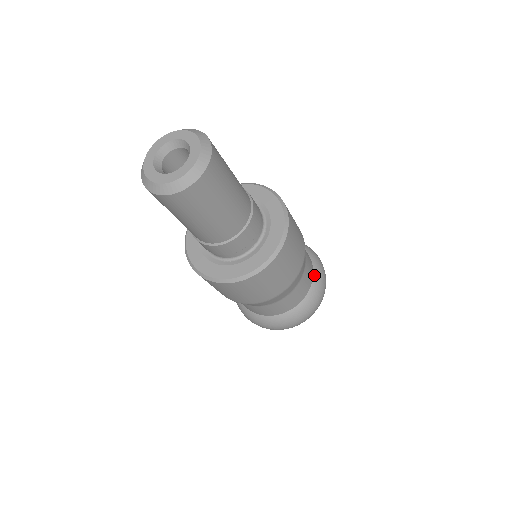
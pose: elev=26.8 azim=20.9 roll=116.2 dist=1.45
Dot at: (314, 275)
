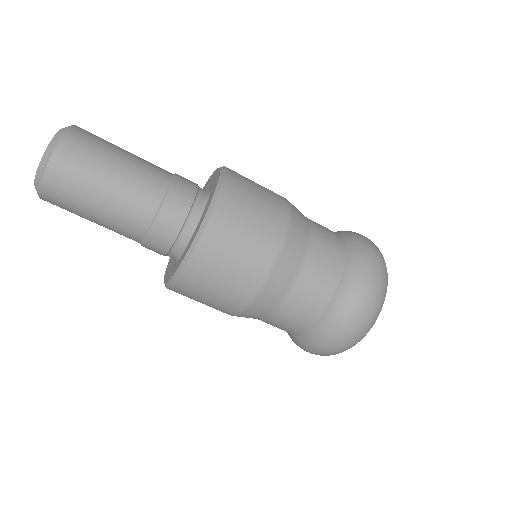
Dot at: (346, 260)
